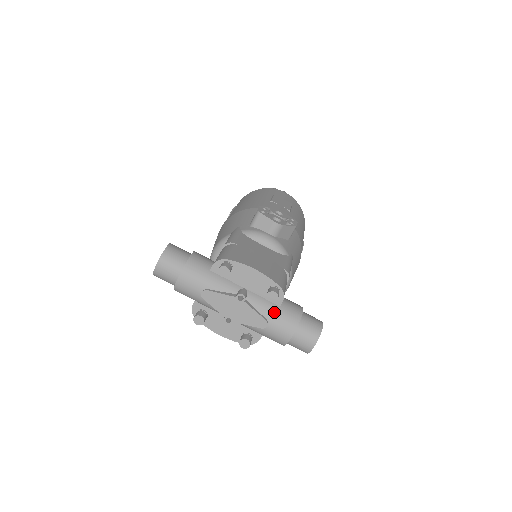
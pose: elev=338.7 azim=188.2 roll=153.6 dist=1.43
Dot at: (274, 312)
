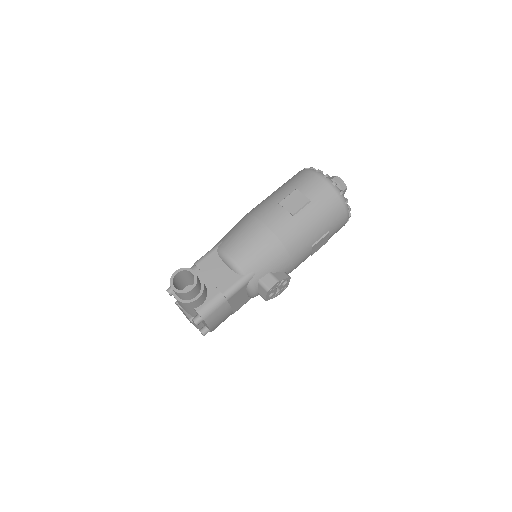
Dot at: (199, 325)
